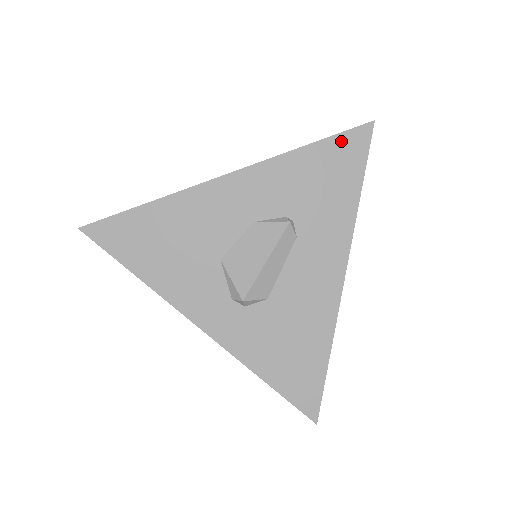
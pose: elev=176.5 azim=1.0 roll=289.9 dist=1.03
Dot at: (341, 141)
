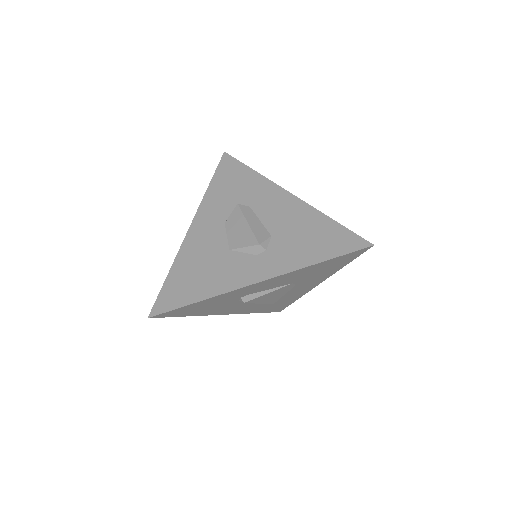
Dot at: (221, 168)
